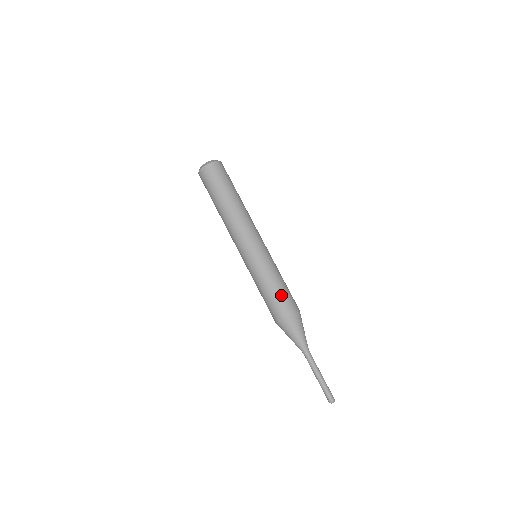
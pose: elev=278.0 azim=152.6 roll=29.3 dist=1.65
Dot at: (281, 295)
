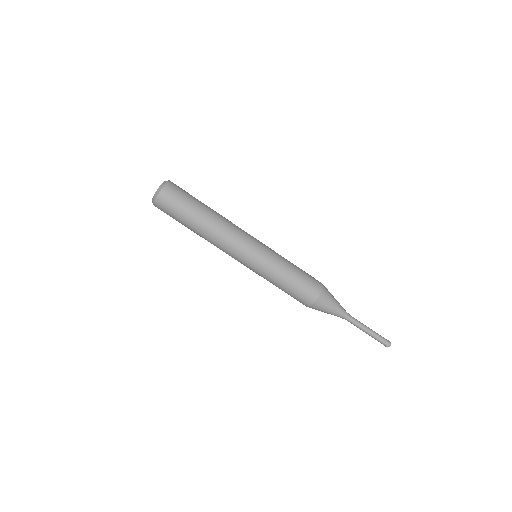
Dot at: (291, 294)
